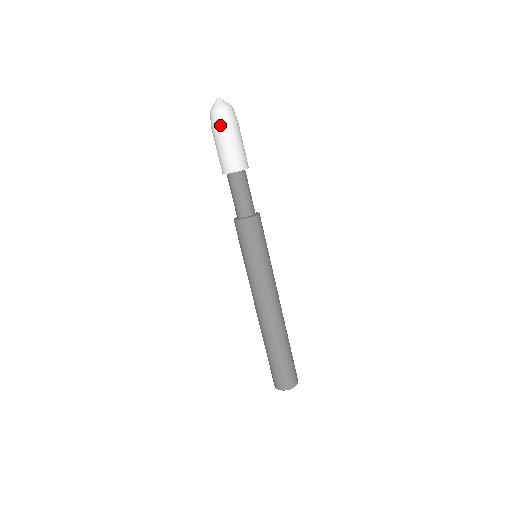
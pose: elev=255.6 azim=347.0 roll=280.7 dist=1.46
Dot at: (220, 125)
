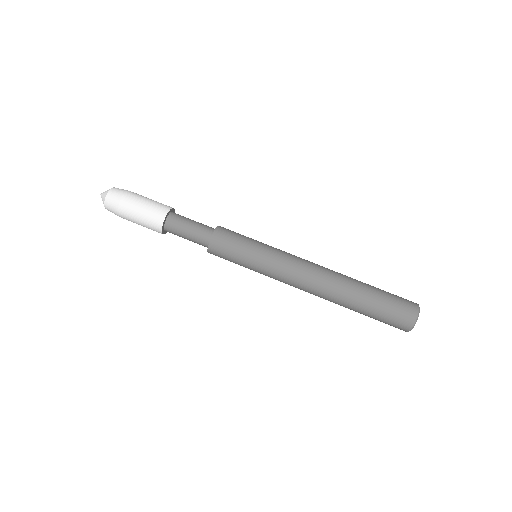
Dot at: (125, 193)
